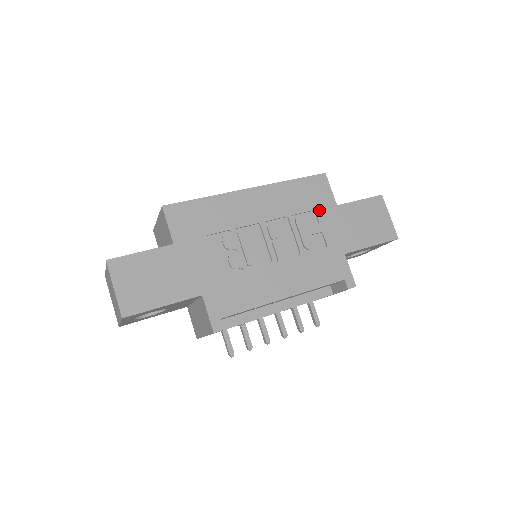
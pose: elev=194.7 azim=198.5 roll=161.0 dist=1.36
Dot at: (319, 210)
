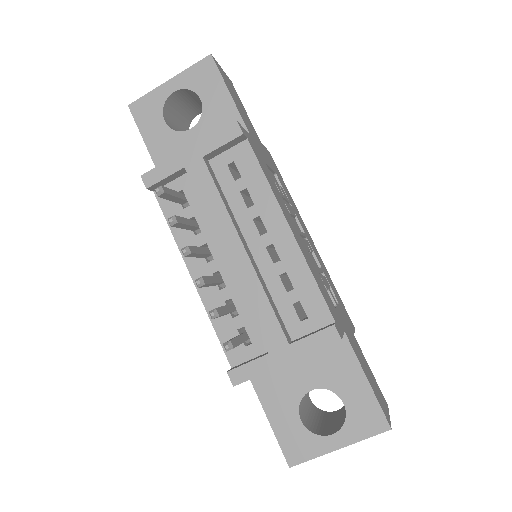
Dot at: (341, 309)
